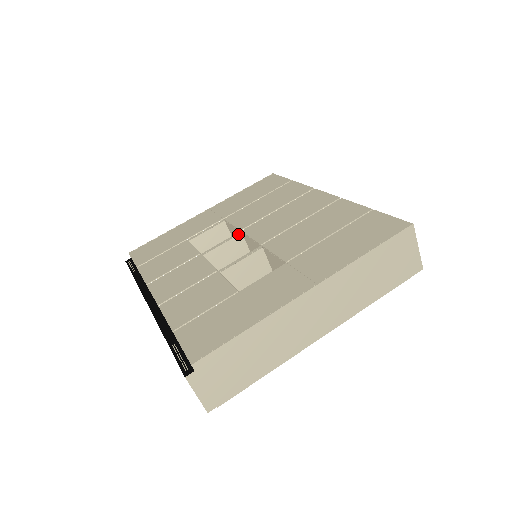
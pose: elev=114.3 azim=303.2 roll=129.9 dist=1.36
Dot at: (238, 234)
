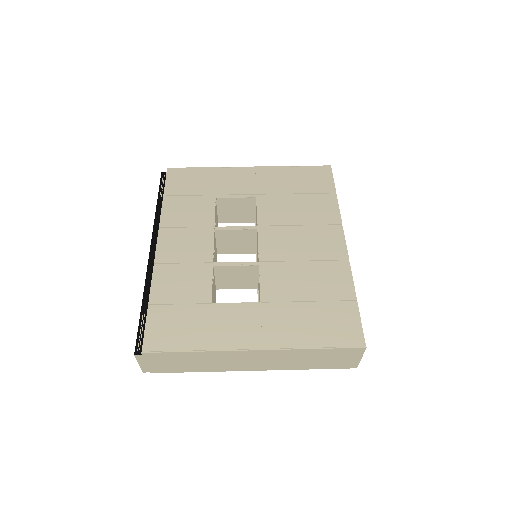
Dot at: (254, 228)
